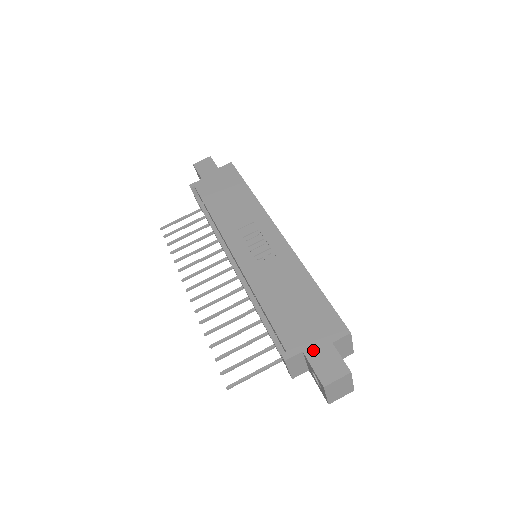
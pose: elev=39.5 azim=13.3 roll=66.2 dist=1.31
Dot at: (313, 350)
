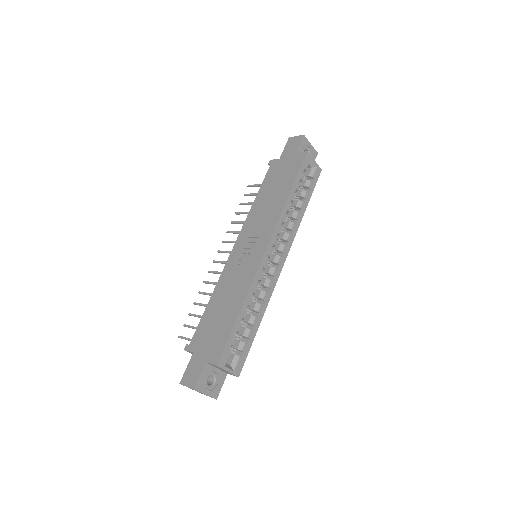
Dot at: (196, 357)
